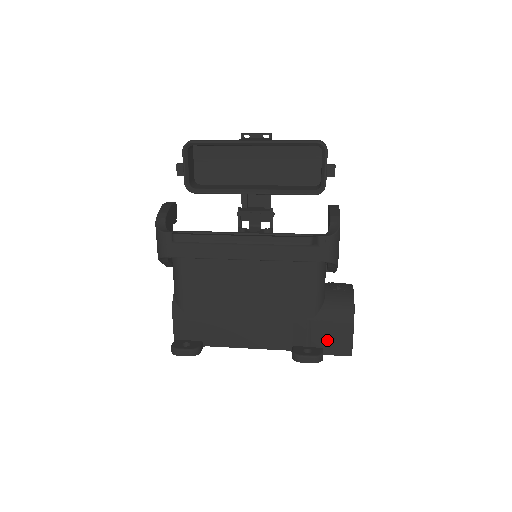
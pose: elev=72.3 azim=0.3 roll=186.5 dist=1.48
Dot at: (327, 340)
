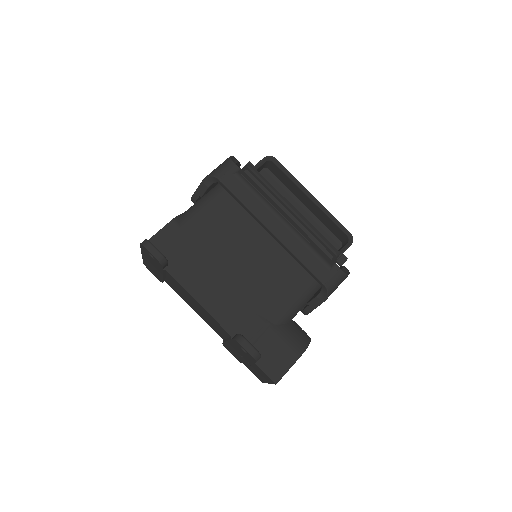
Dot at: (269, 352)
